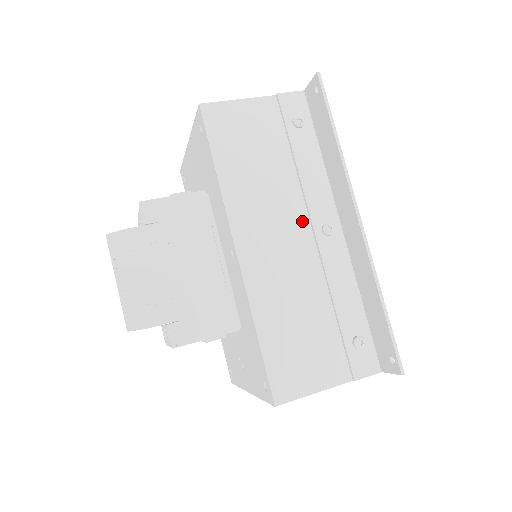
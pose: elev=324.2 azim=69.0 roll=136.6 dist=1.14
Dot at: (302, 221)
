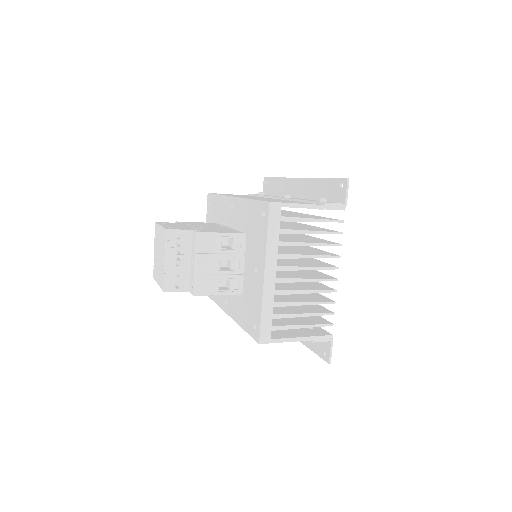
Dot at: occluded
